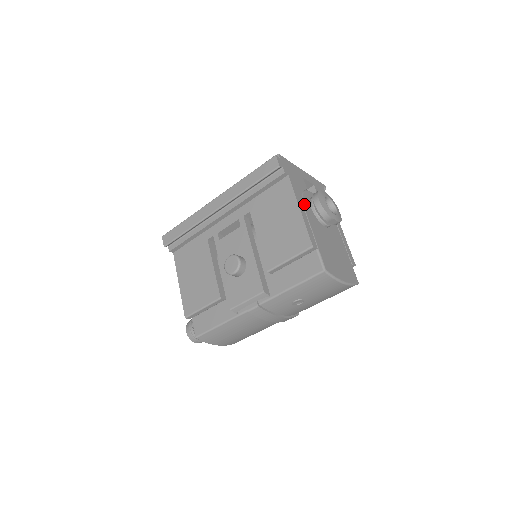
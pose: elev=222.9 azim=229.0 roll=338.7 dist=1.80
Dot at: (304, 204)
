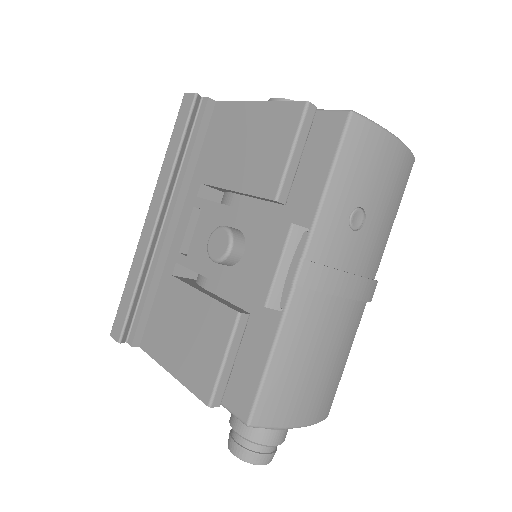
Dot at: occluded
